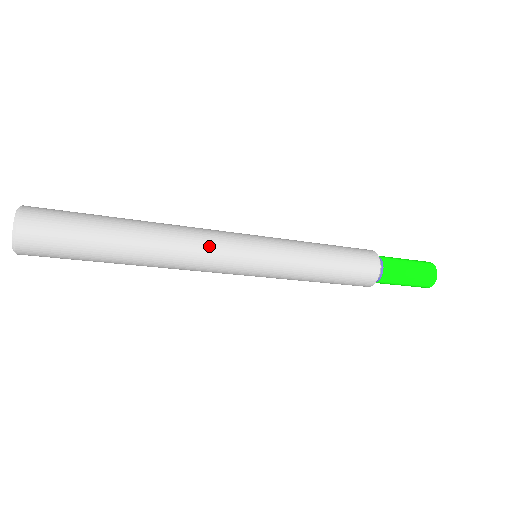
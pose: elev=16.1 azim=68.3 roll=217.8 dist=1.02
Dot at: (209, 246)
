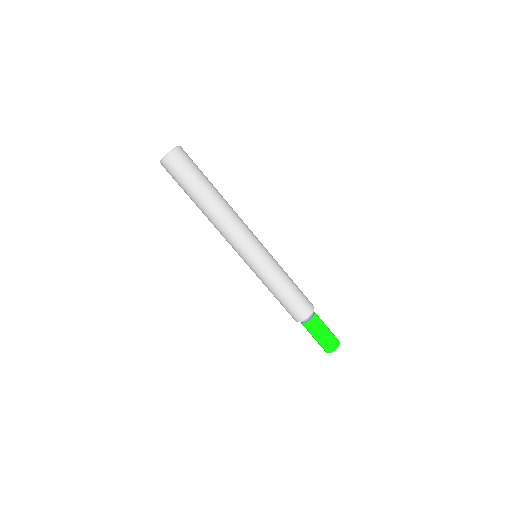
Dot at: occluded
